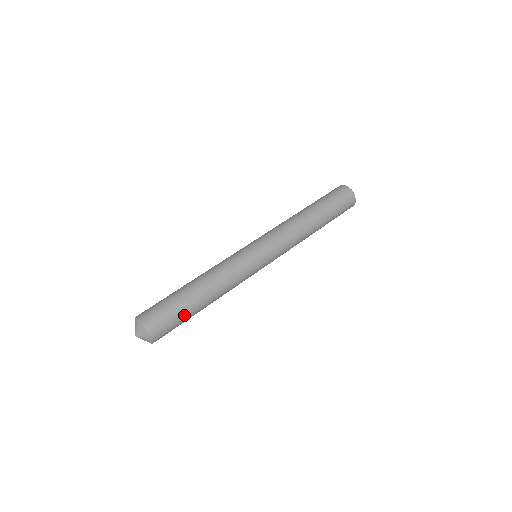
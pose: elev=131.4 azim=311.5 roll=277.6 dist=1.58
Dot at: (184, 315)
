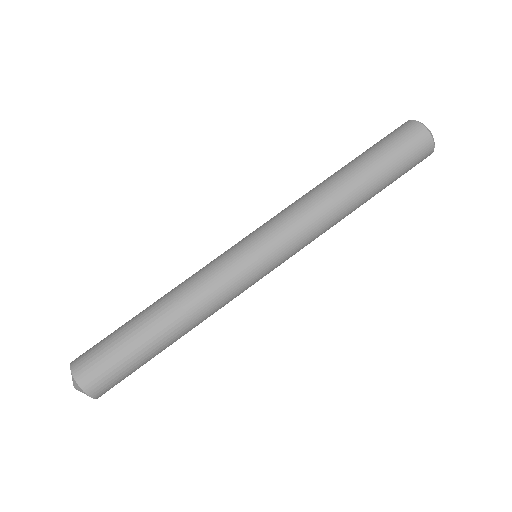
Dot at: (143, 364)
